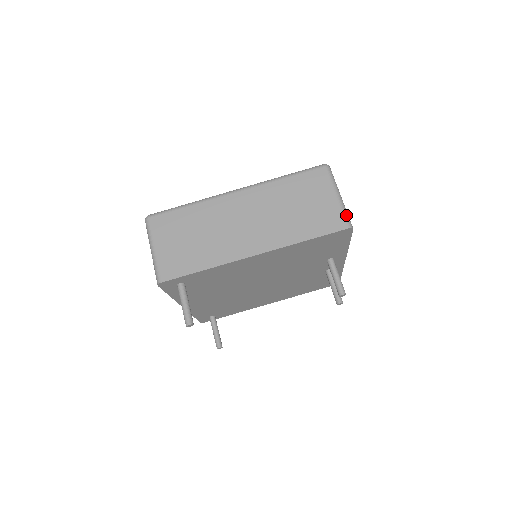
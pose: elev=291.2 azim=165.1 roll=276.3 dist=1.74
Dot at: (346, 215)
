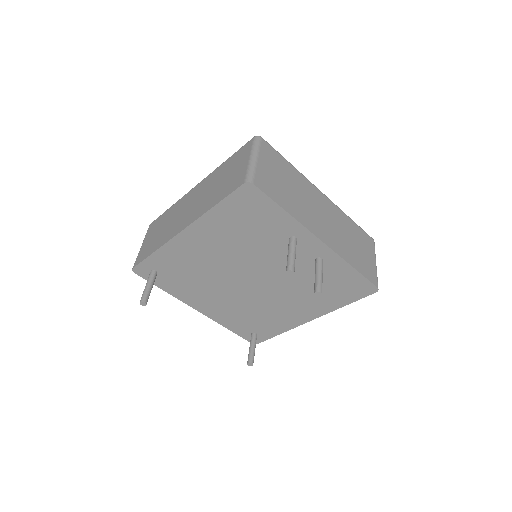
Dot at: (249, 172)
